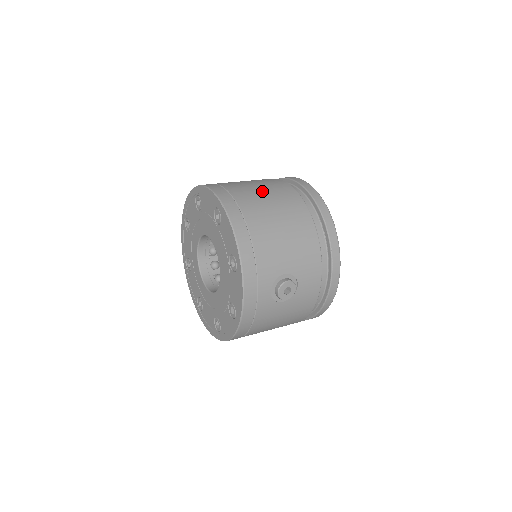
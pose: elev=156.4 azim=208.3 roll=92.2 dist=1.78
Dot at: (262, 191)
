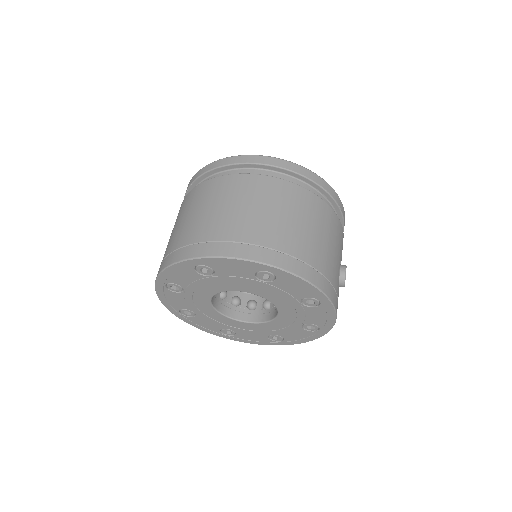
Dot at: (271, 212)
